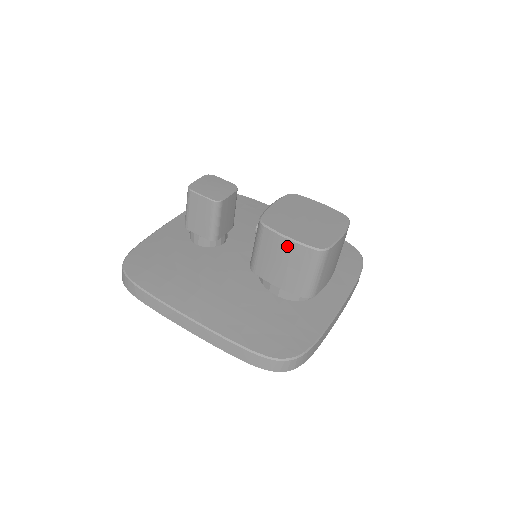
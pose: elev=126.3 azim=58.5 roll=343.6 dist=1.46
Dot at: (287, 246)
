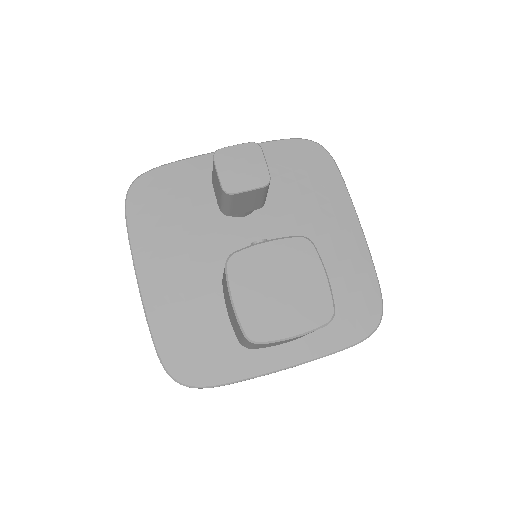
Dot at: (231, 304)
